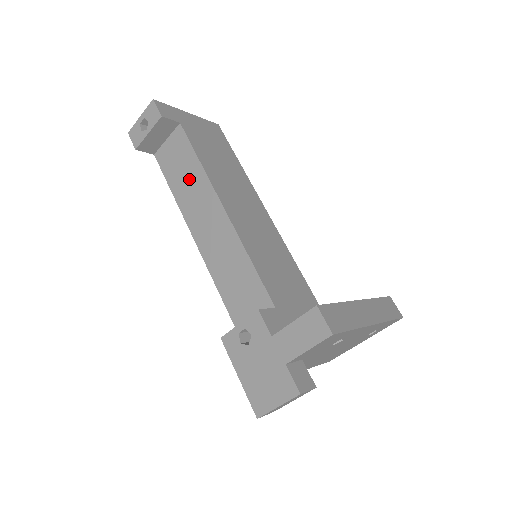
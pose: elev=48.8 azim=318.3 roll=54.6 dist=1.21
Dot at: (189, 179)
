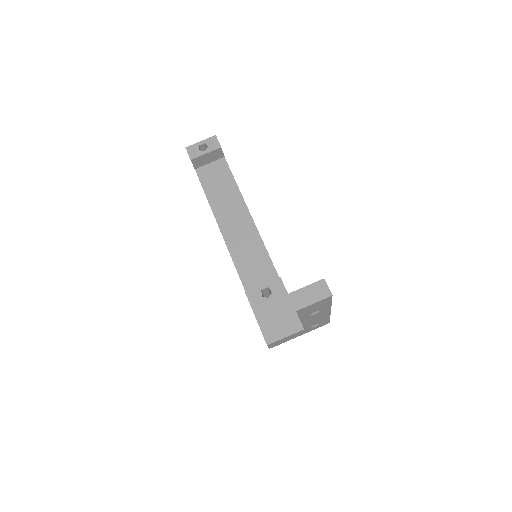
Dot at: (225, 192)
